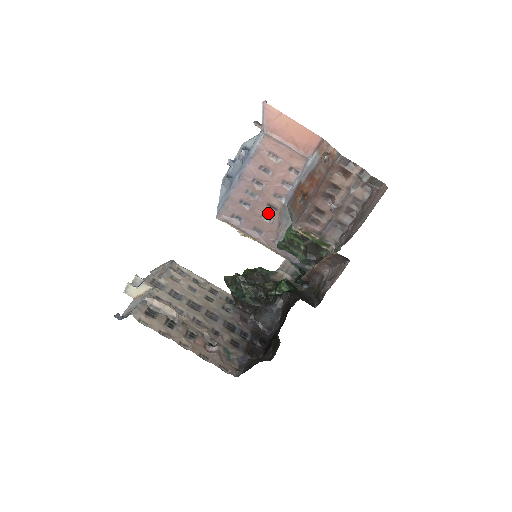
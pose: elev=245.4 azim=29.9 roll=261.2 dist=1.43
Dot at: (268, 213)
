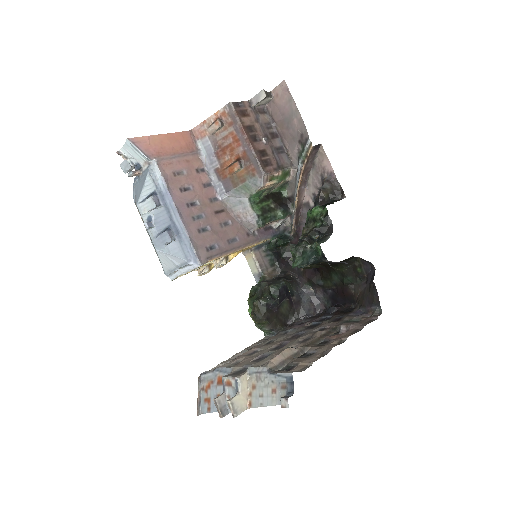
Dot at: (222, 219)
